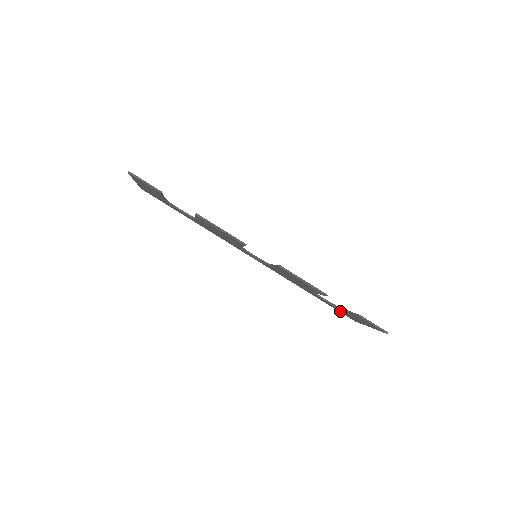
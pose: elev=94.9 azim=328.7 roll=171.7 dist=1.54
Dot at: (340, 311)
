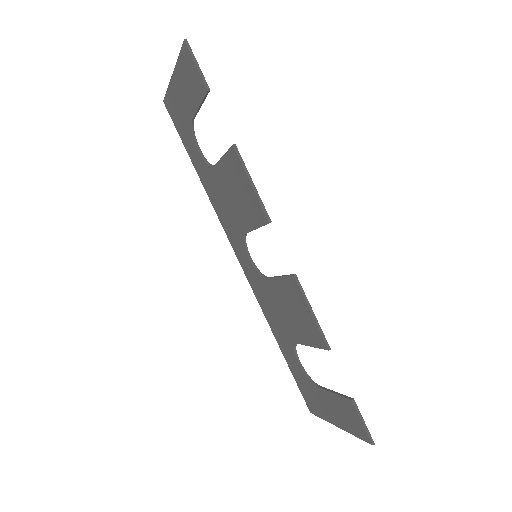
Dot at: (304, 388)
